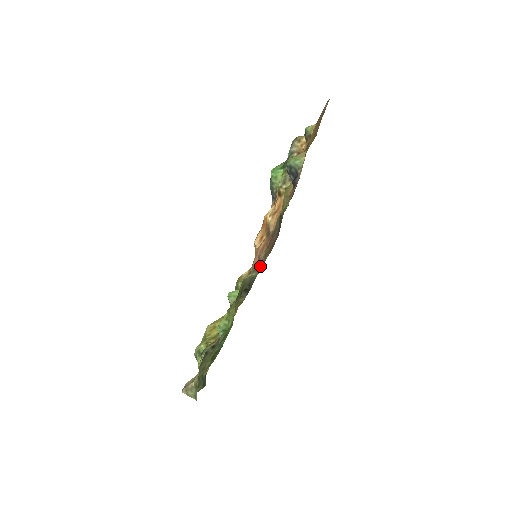
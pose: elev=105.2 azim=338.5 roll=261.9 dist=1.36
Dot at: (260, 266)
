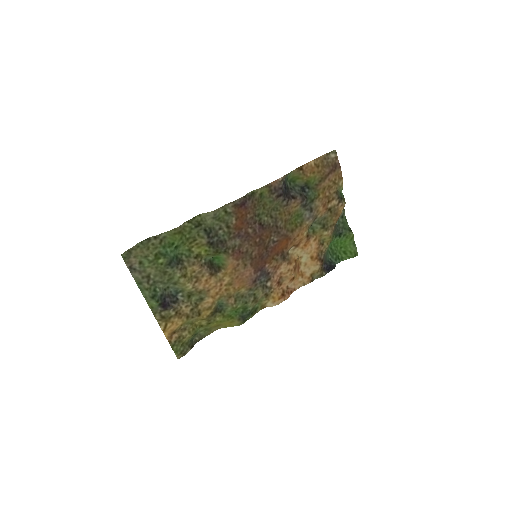
Dot at: (217, 212)
